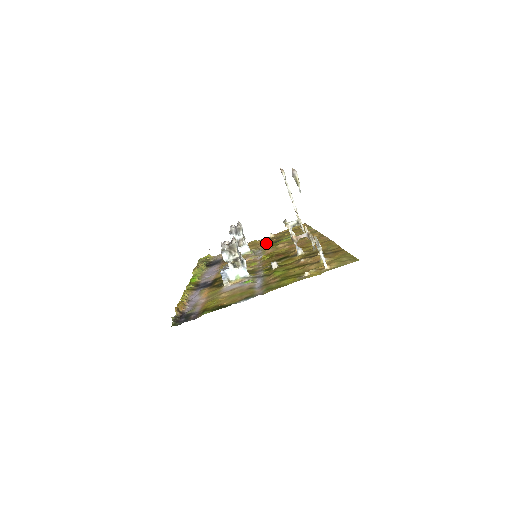
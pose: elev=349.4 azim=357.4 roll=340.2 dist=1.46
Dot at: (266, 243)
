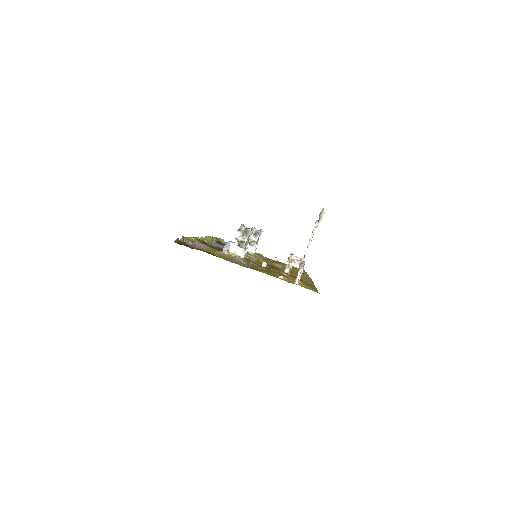
Dot at: (268, 260)
